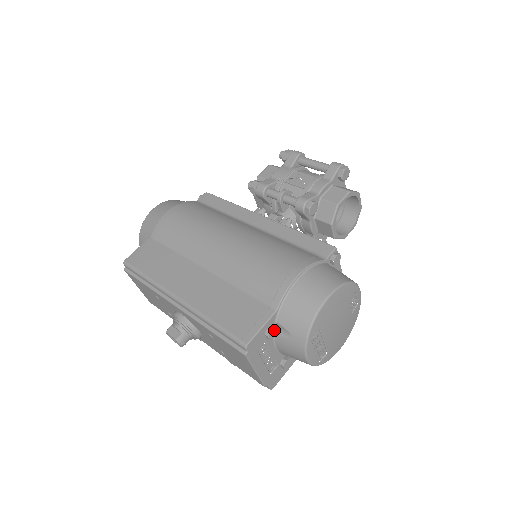
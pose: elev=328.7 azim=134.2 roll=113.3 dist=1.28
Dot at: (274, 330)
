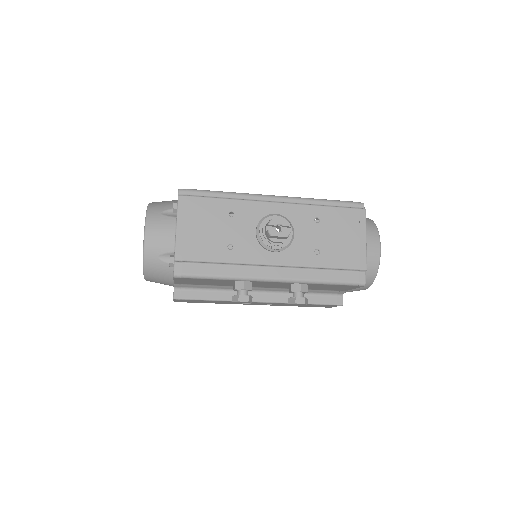
Dot at: occluded
